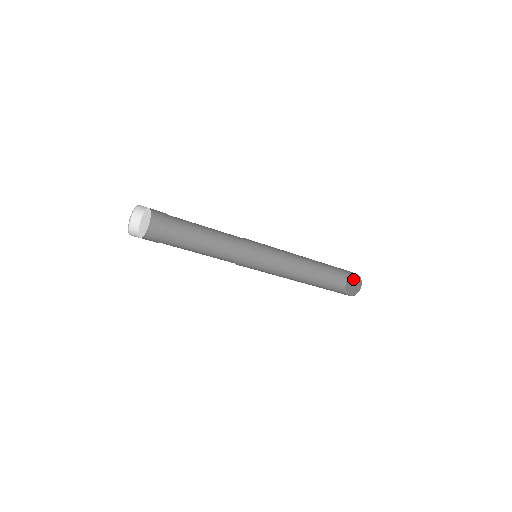
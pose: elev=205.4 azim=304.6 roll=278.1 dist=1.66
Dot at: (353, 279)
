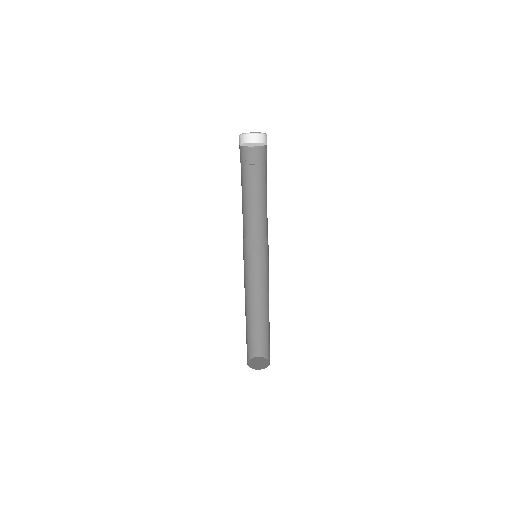
Dot at: (262, 360)
